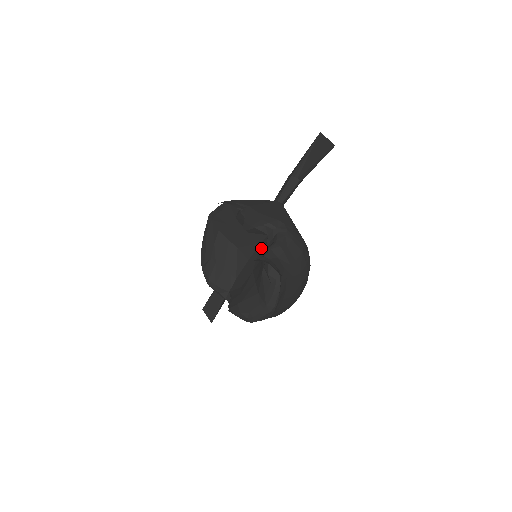
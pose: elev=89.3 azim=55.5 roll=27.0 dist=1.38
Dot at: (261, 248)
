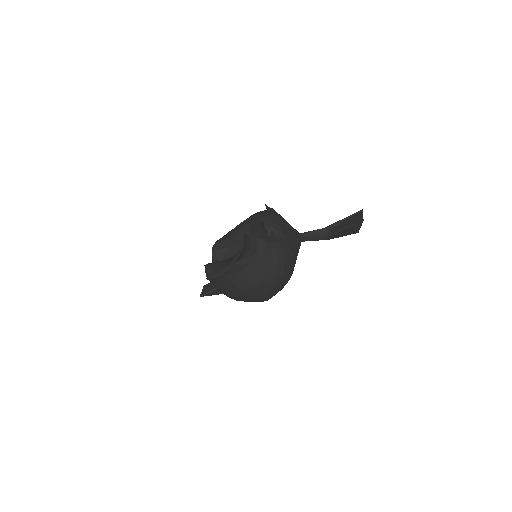
Dot at: occluded
